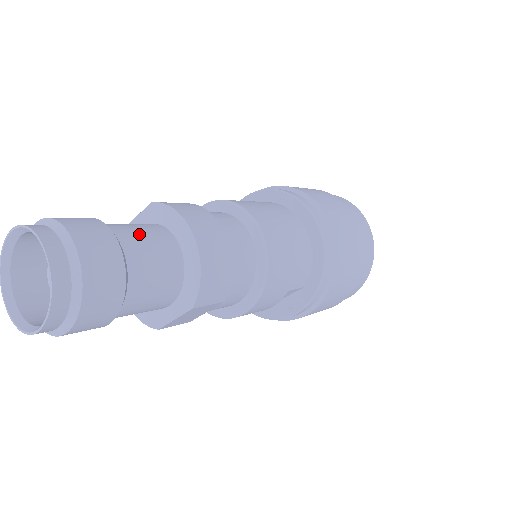
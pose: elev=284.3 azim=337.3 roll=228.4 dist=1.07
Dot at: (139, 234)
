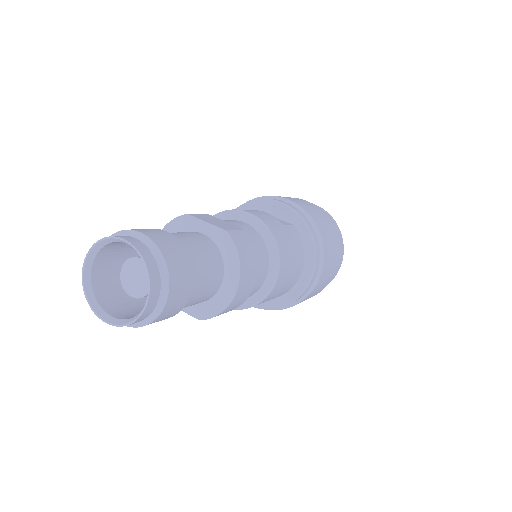
Dot at: (206, 271)
